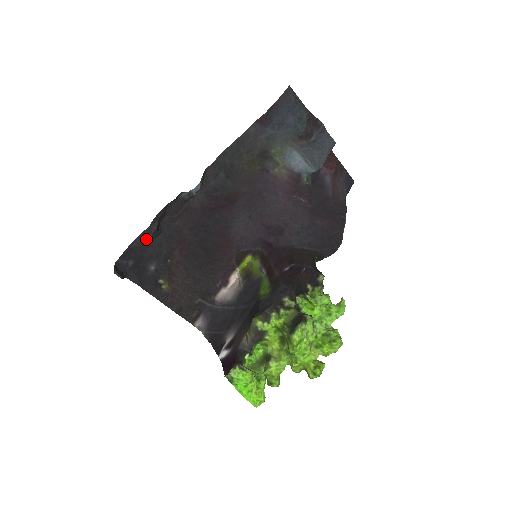
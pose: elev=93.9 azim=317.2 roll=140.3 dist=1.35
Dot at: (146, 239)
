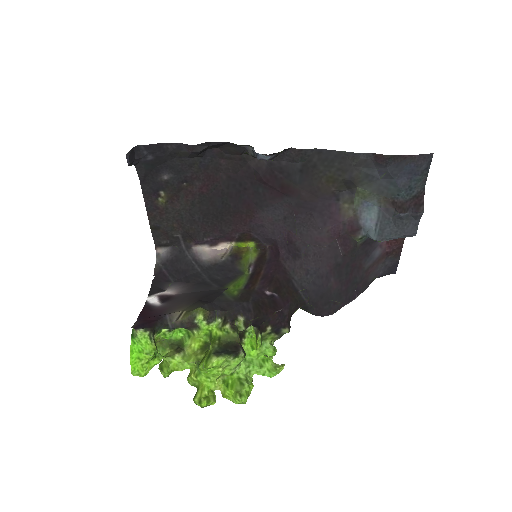
Dot at: (182, 151)
